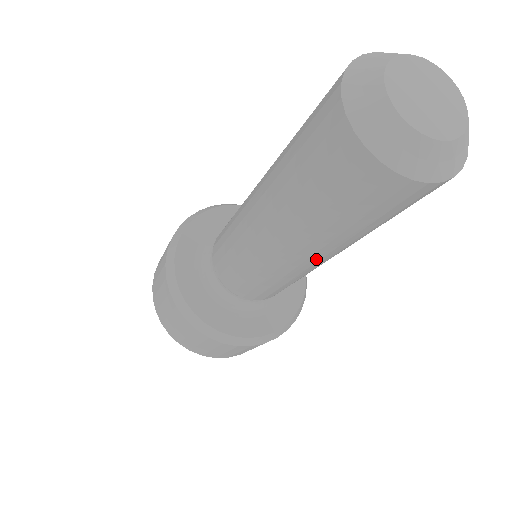
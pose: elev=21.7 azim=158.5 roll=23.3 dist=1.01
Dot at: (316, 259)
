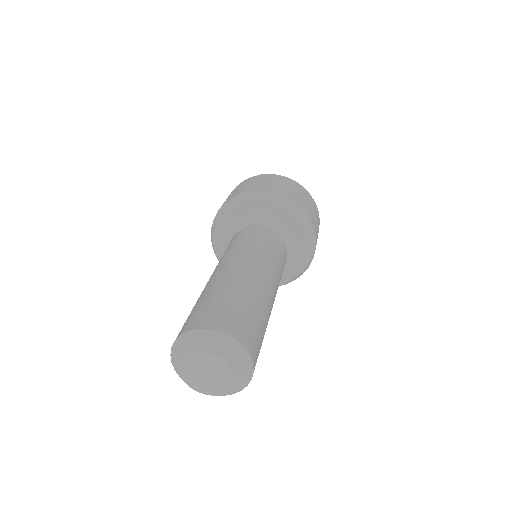
Dot at: occluded
